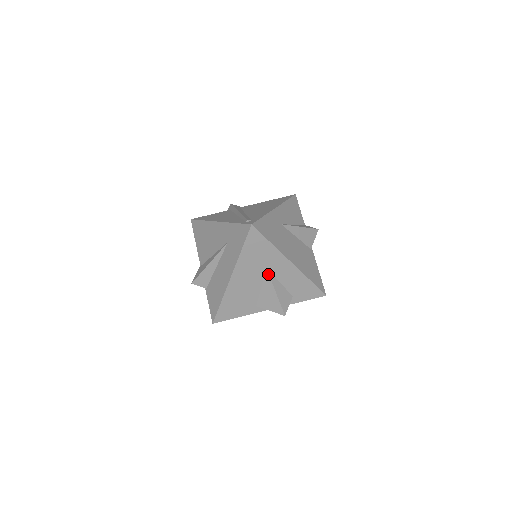
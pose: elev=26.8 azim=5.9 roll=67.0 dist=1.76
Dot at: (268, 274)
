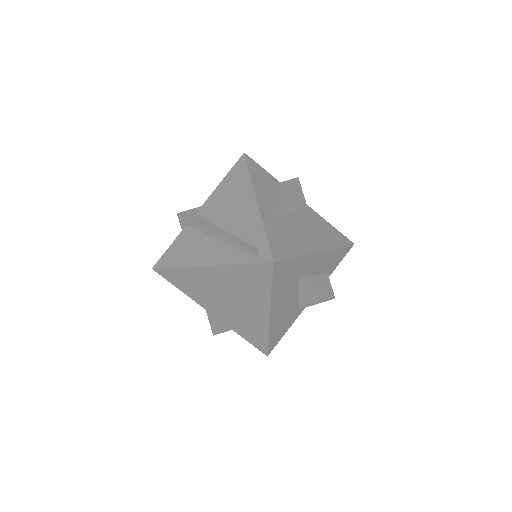
Dot at: (303, 281)
